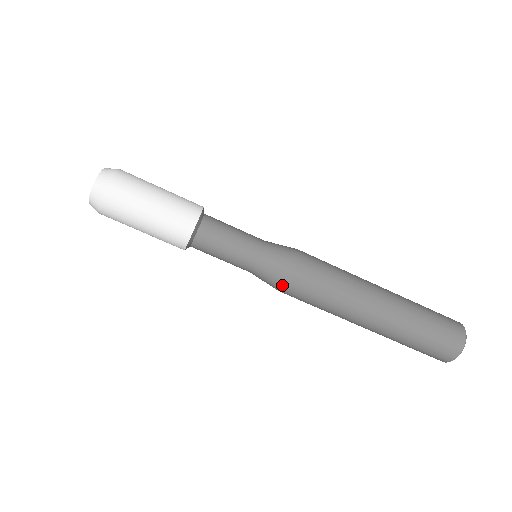
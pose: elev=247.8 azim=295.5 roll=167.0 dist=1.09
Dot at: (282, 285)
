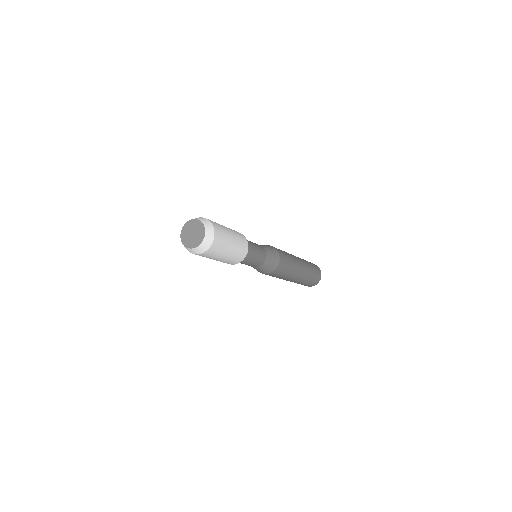
Dot at: occluded
